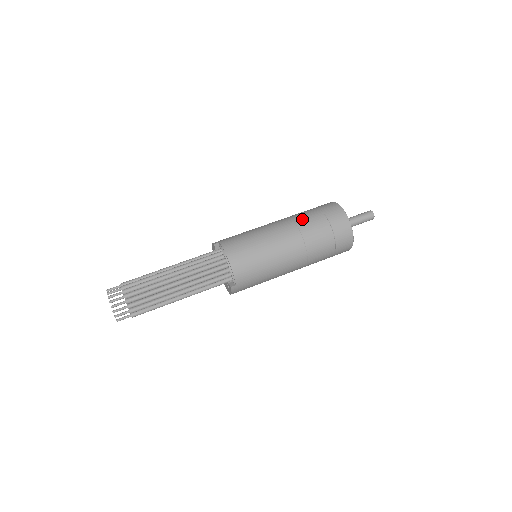
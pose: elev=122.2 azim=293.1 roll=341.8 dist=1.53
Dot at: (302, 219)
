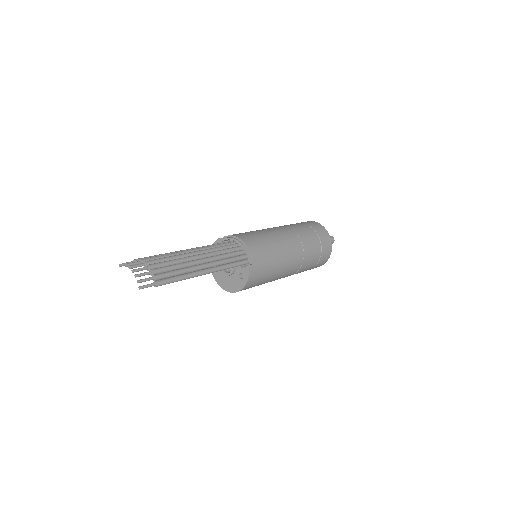
Dot at: (286, 225)
